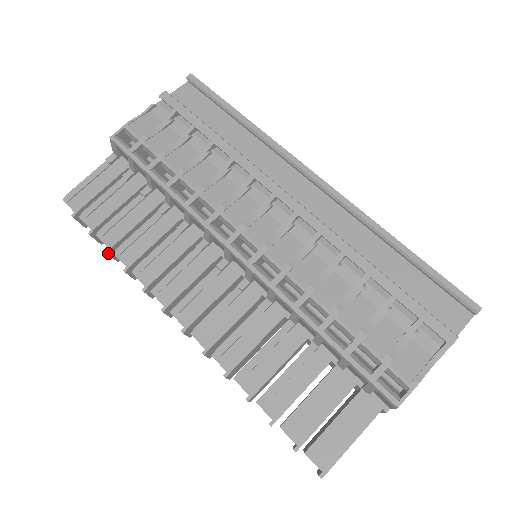
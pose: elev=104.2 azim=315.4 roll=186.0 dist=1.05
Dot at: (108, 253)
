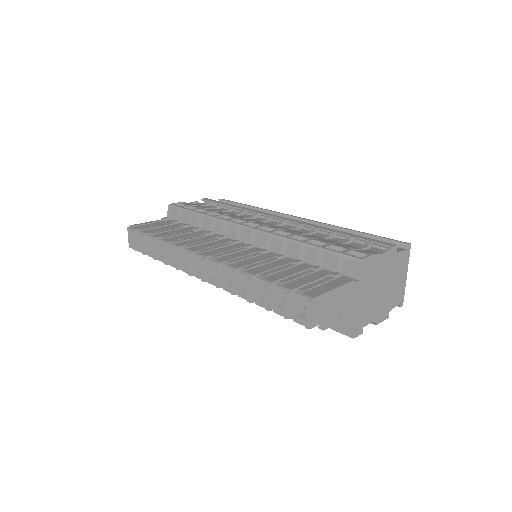
Dot at: (153, 241)
